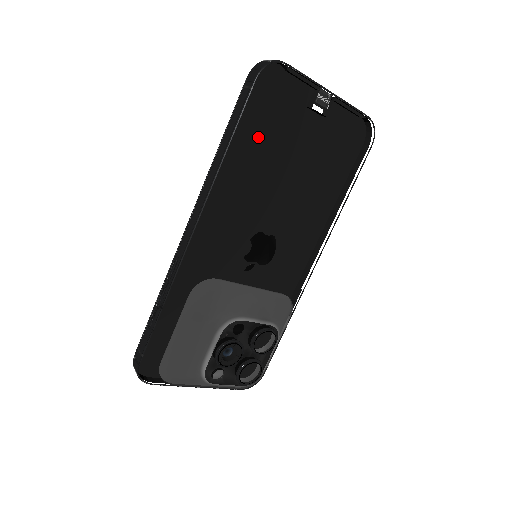
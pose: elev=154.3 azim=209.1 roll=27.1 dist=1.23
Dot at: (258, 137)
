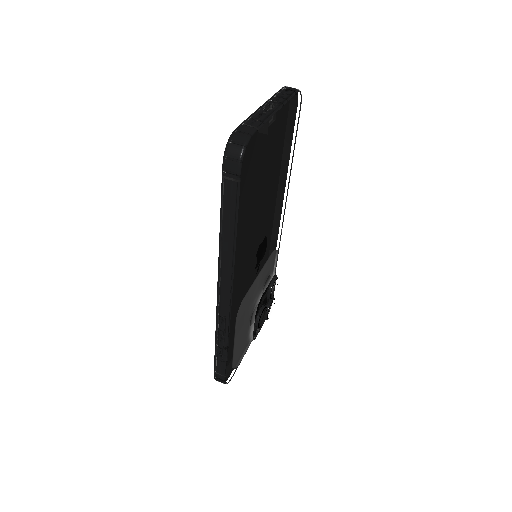
Dot at: (249, 202)
